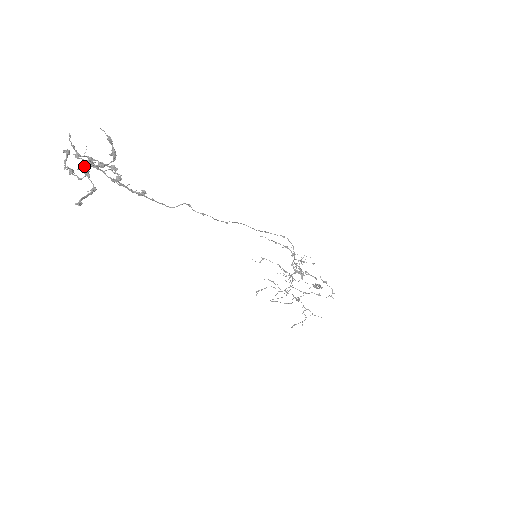
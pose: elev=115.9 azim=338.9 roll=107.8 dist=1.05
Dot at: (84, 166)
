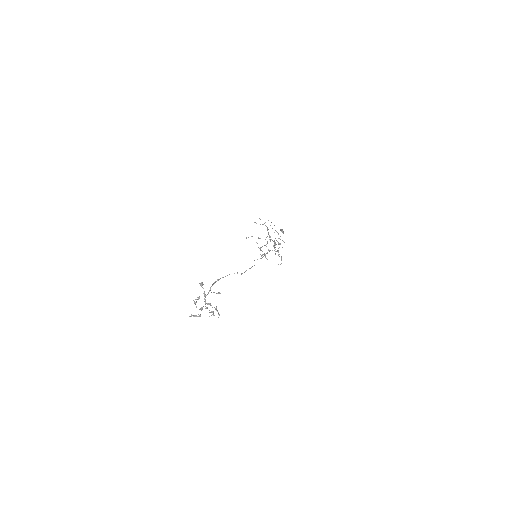
Dot at: (202, 308)
